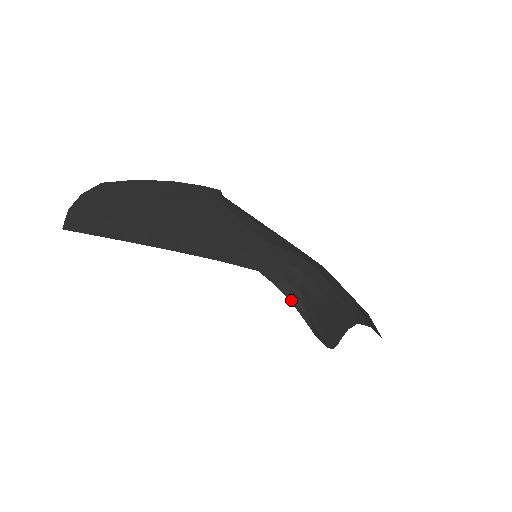
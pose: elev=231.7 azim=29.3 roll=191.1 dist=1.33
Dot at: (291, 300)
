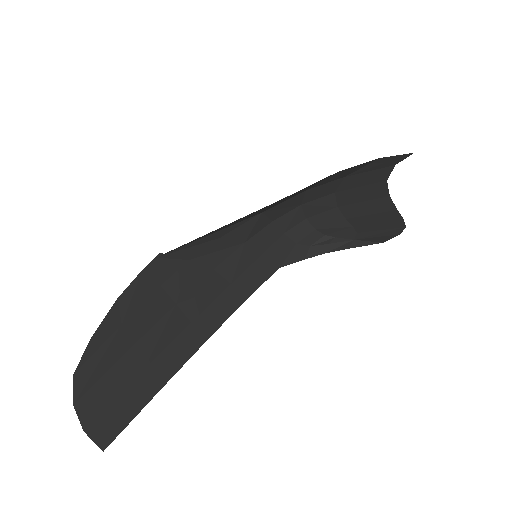
Dot at: (331, 250)
